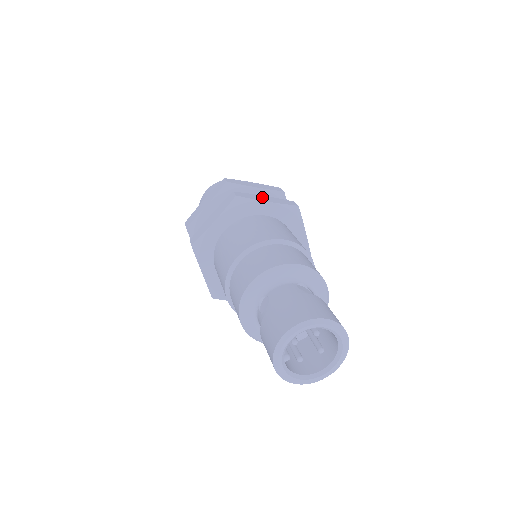
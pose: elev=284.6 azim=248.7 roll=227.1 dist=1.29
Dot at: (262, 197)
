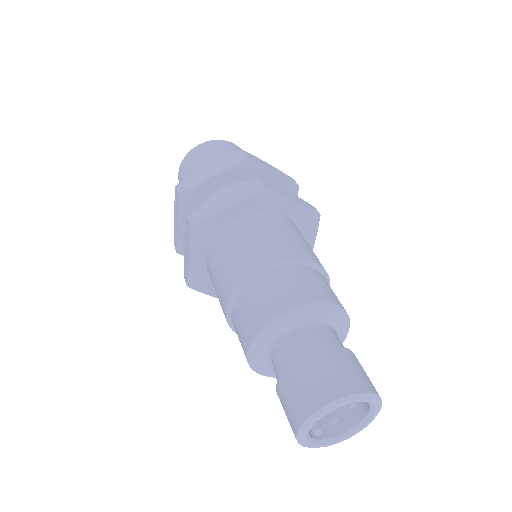
Dot at: (220, 201)
